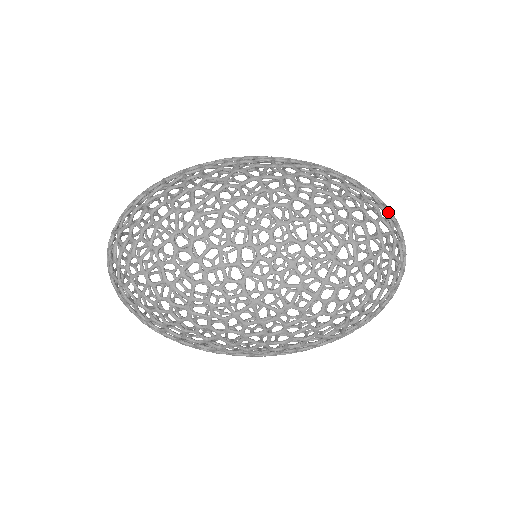
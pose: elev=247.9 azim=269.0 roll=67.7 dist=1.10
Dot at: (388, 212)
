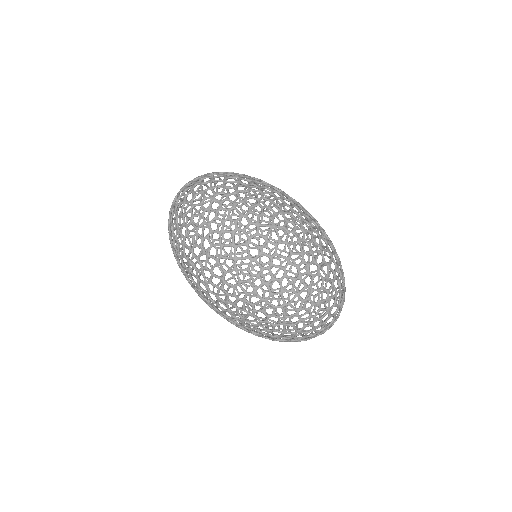
Dot at: occluded
